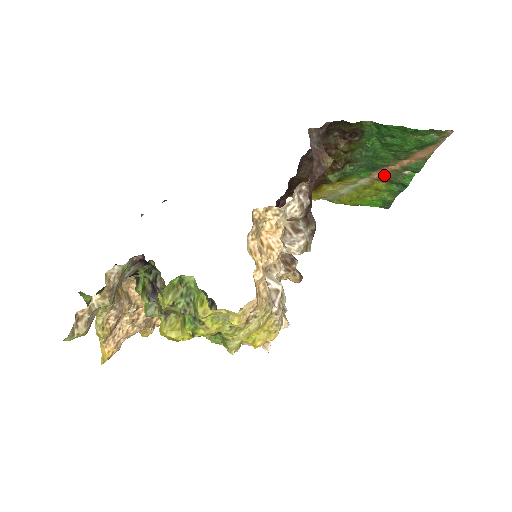
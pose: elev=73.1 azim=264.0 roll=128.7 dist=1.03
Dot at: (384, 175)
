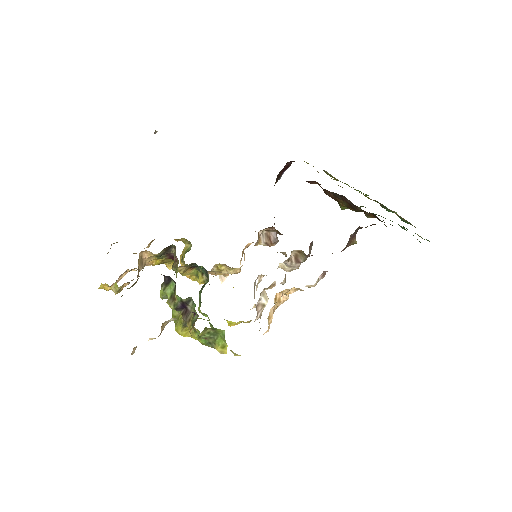
Dot at: occluded
